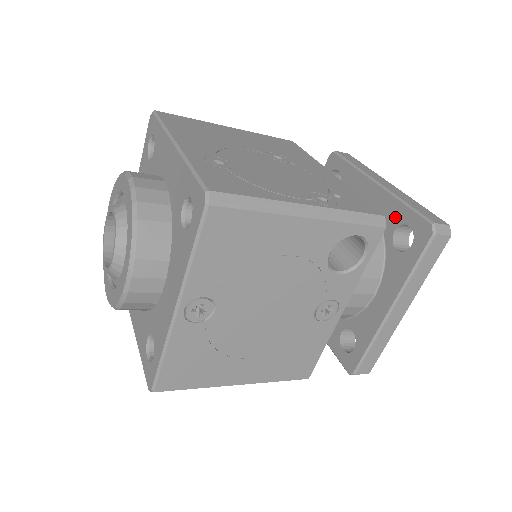
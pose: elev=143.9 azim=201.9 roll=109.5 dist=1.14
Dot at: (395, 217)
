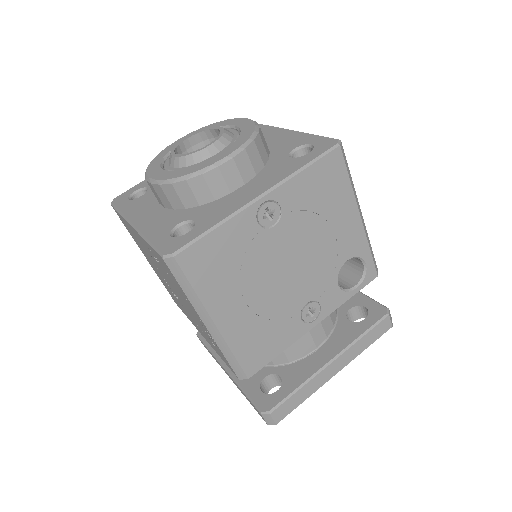
Dot at: (353, 300)
